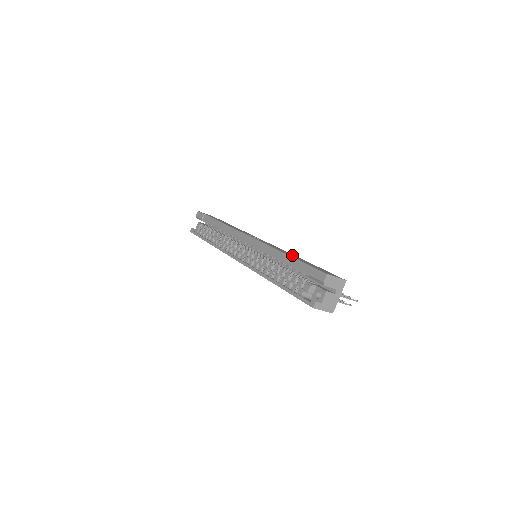
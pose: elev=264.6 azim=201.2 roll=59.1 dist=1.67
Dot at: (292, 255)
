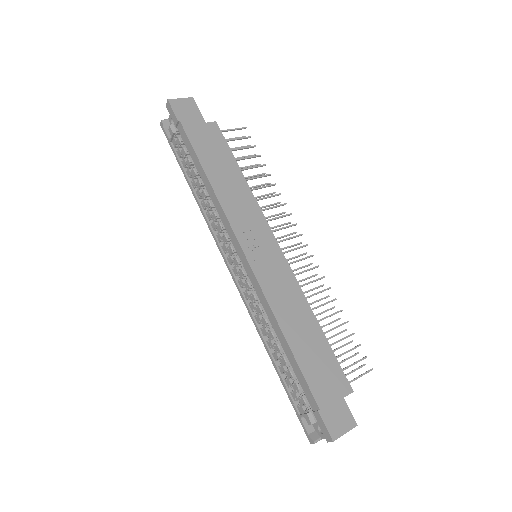
Dot at: (300, 336)
